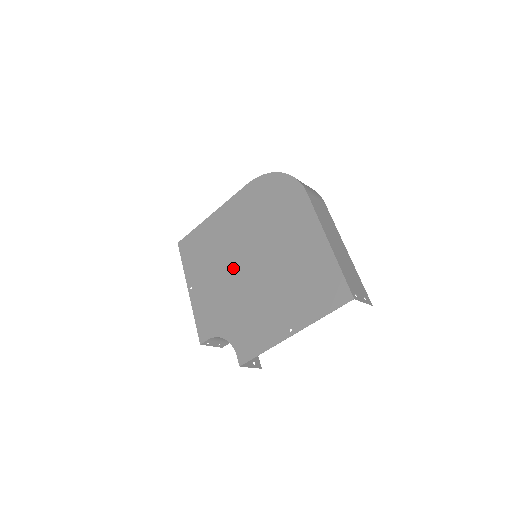
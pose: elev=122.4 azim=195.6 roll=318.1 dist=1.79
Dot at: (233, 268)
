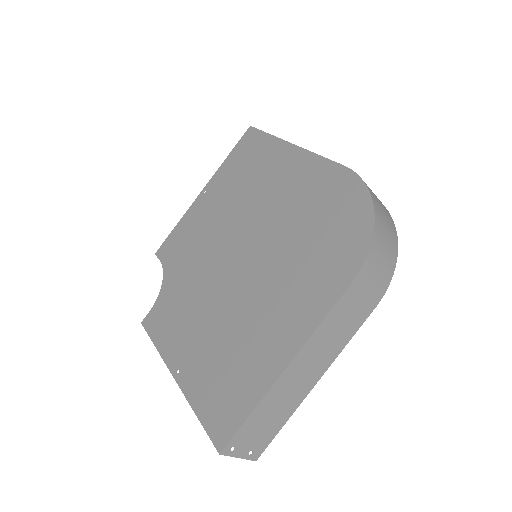
Dot at: (232, 235)
